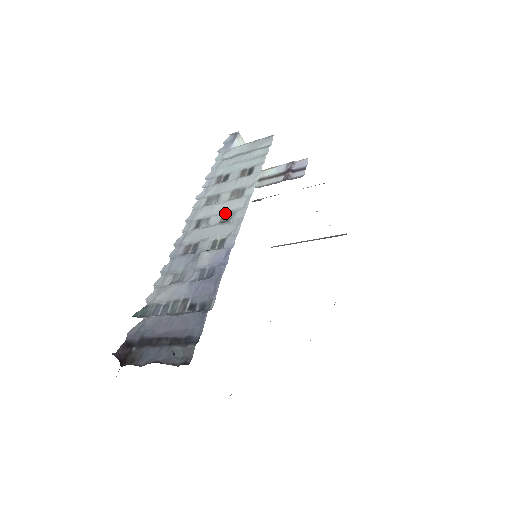
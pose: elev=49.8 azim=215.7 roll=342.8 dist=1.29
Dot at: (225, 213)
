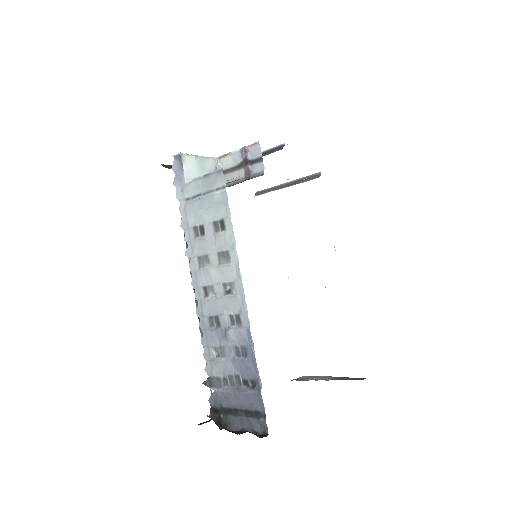
Dot at: (224, 283)
